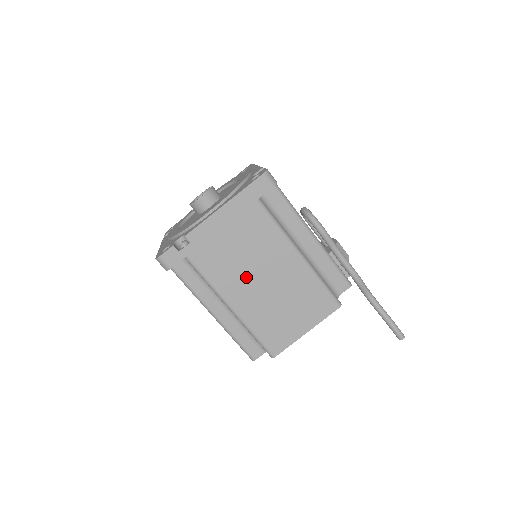
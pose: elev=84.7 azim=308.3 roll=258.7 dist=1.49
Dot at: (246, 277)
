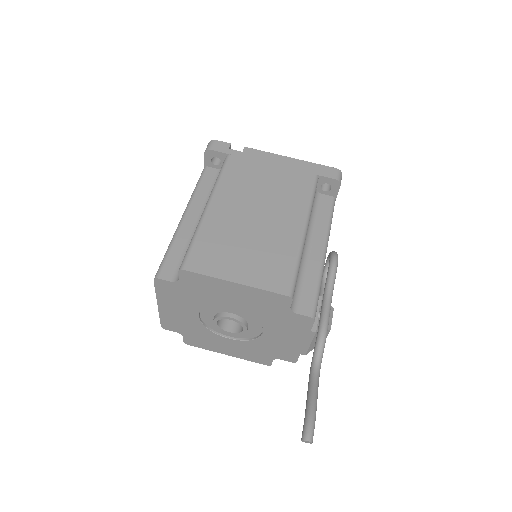
Dot at: (248, 200)
